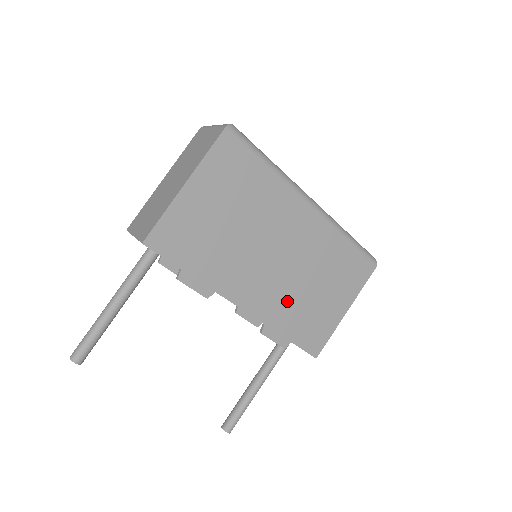
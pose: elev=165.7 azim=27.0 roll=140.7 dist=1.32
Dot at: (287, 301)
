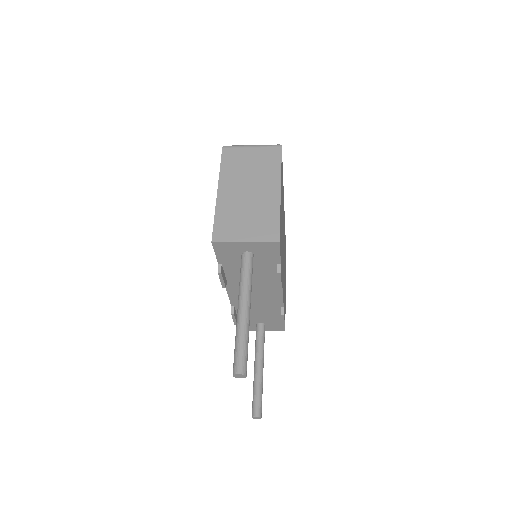
Dot at: occluded
